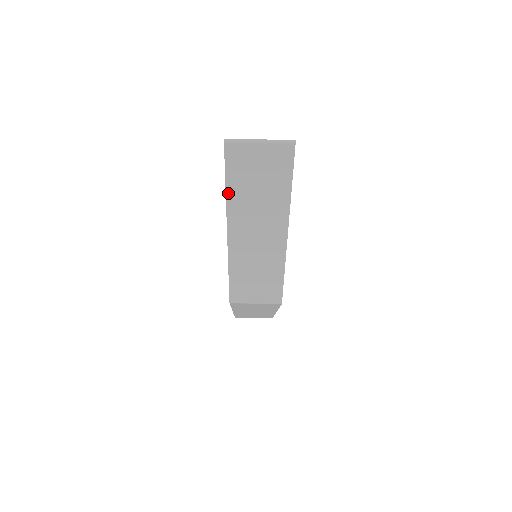
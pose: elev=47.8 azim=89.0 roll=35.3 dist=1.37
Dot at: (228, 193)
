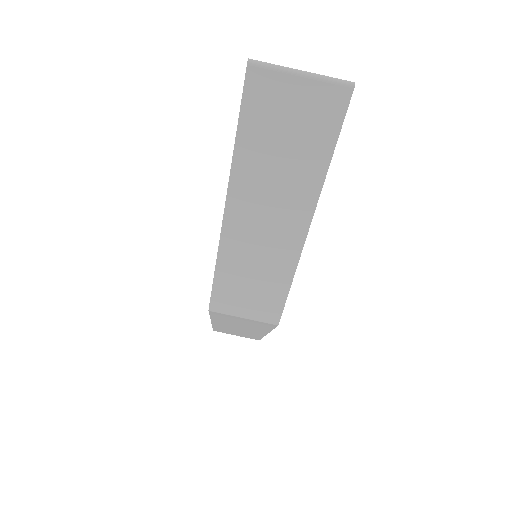
Dot at: (237, 148)
